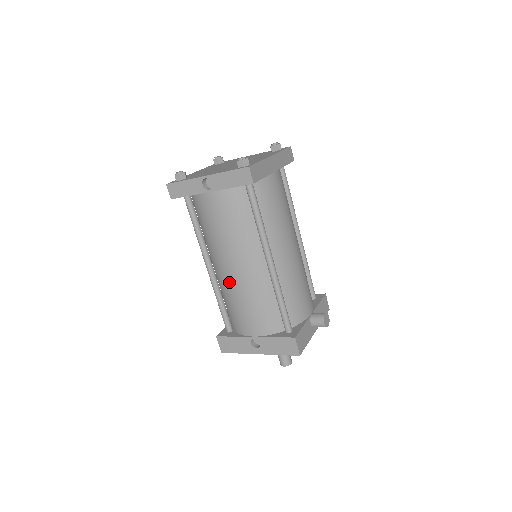
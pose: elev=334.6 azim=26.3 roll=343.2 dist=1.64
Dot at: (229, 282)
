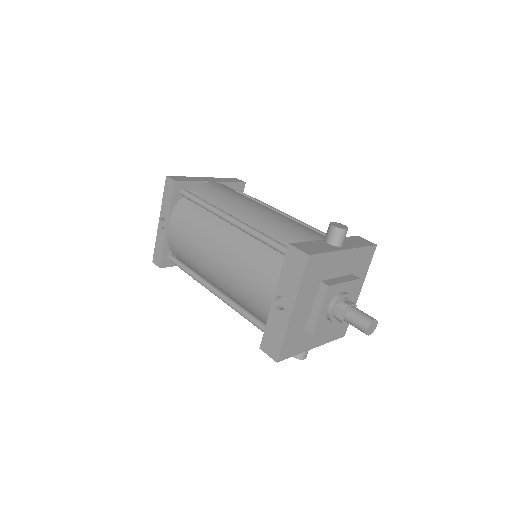
Dot at: (223, 276)
